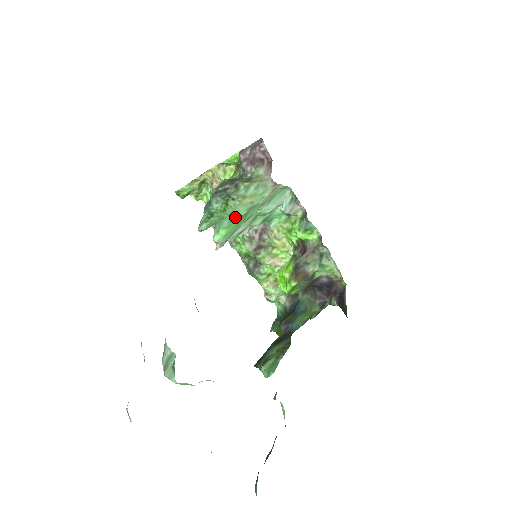
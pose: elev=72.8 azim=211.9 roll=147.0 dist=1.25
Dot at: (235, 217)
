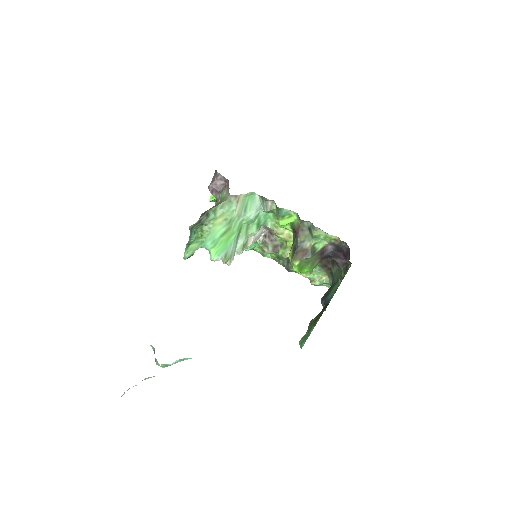
Dot at: (216, 236)
